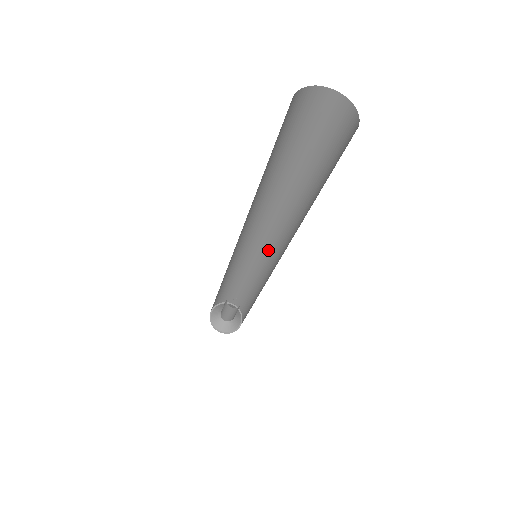
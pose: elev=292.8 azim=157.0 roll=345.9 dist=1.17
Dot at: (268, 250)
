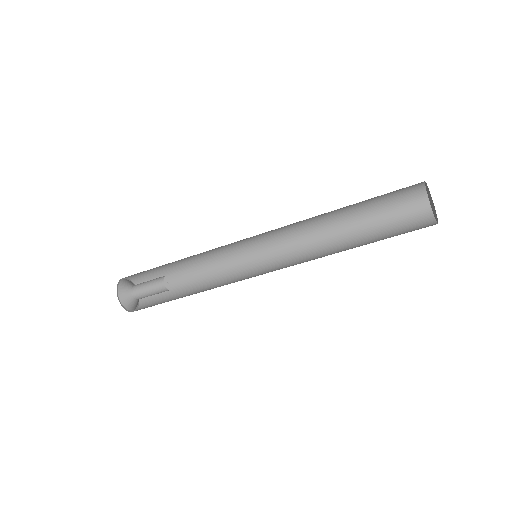
Dot at: (254, 273)
